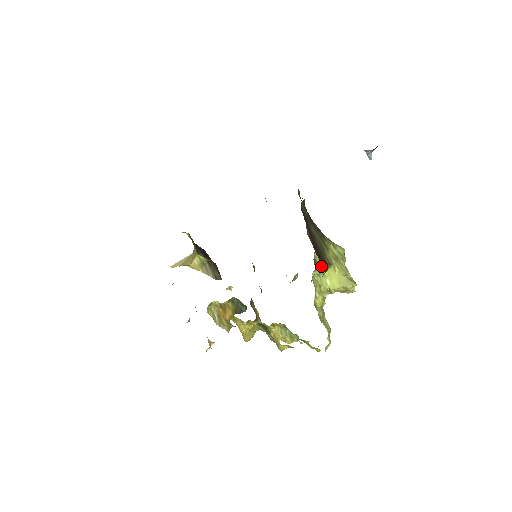
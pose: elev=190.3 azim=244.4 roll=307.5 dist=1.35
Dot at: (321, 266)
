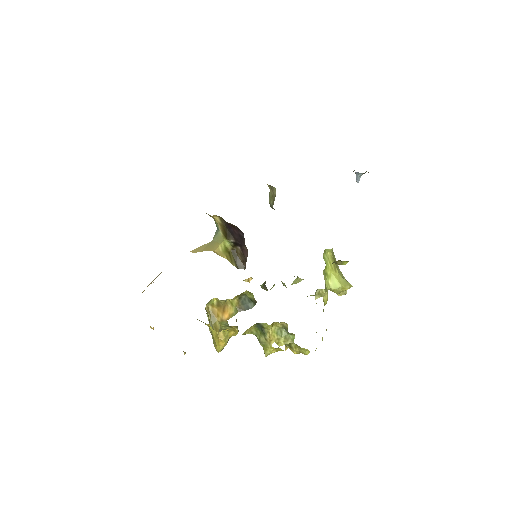
Dot at: occluded
